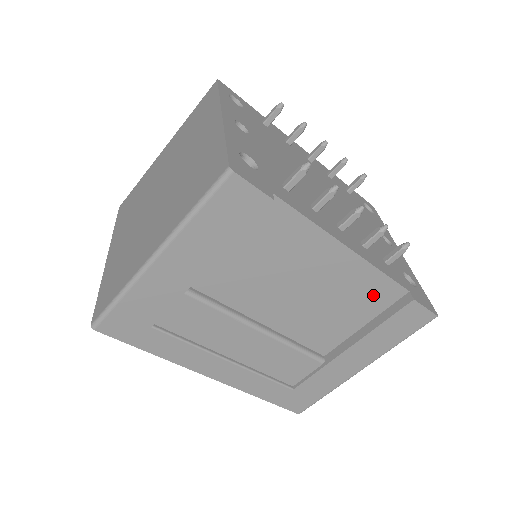
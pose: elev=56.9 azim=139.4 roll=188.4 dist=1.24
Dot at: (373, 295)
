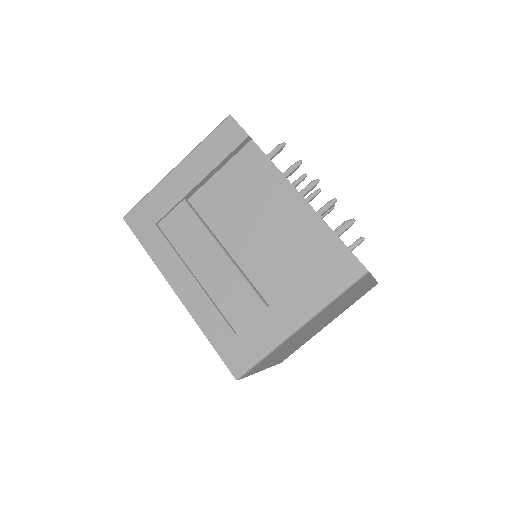
Dot at: (314, 241)
